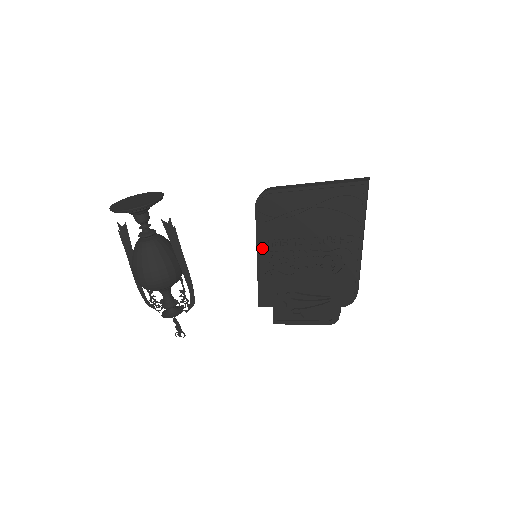
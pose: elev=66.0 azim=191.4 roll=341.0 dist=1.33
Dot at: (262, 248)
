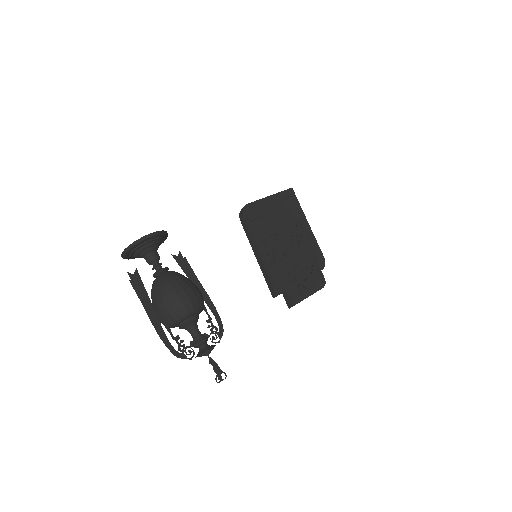
Dot at: (260, 244)
